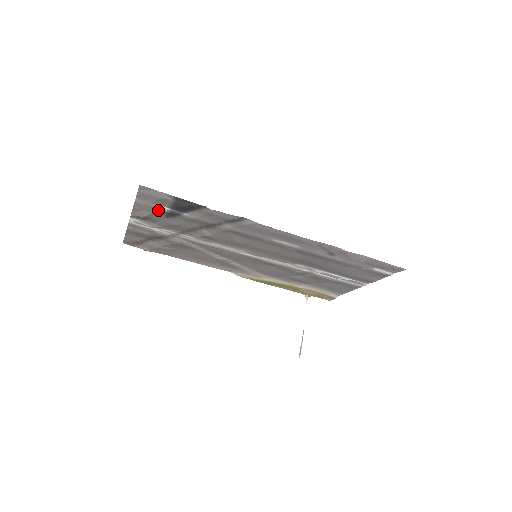
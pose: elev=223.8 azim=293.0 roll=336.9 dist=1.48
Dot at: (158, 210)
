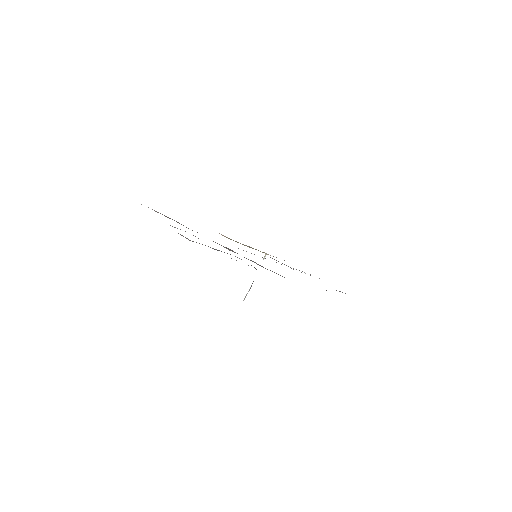
Dot at: (208, 246)
